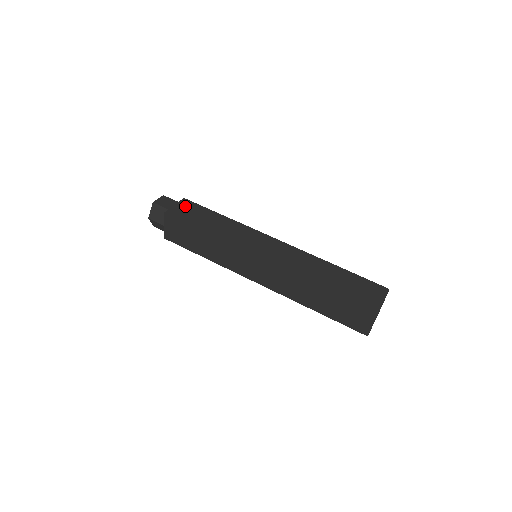
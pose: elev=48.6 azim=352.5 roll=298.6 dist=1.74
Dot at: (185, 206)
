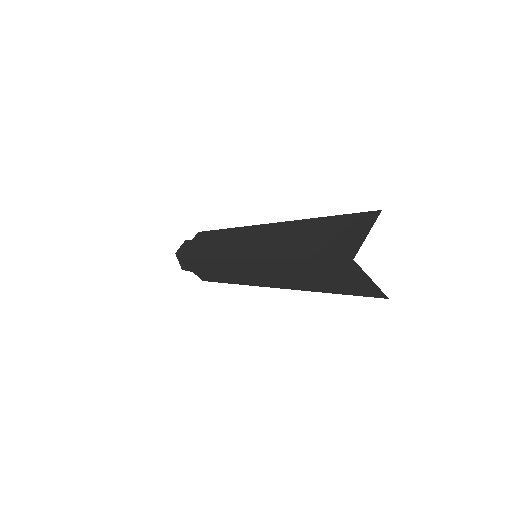
Dot at: (195, 241)
